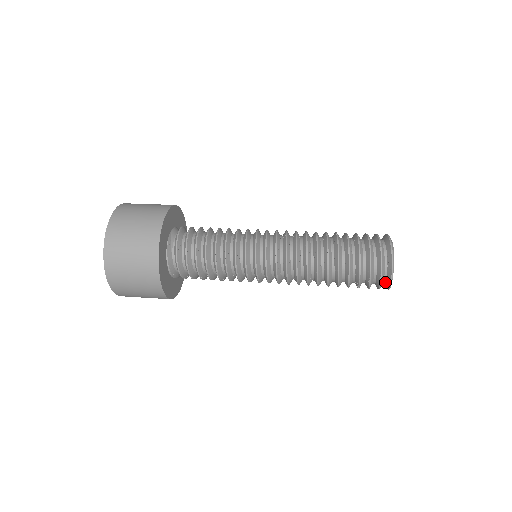
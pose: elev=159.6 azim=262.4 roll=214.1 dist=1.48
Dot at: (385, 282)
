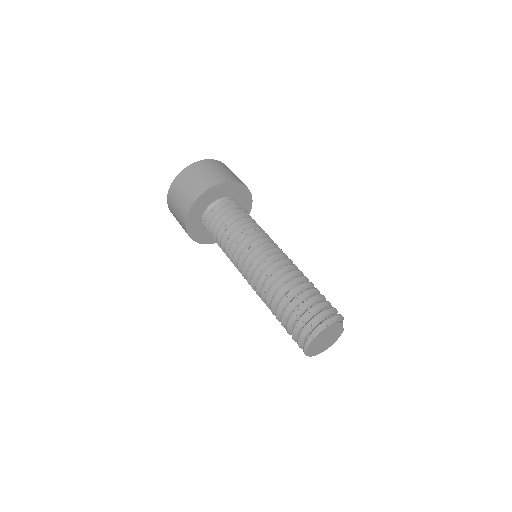
Dot at: occluded
